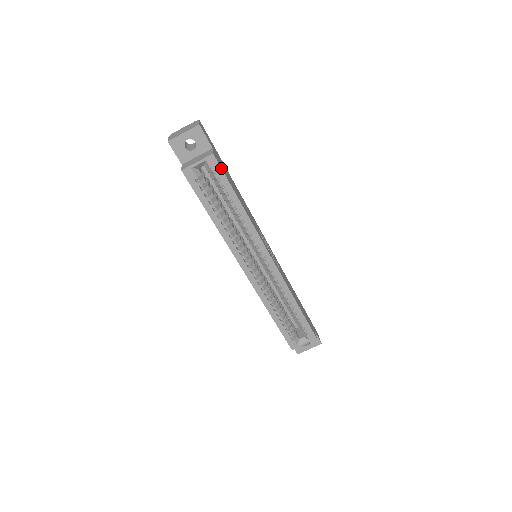
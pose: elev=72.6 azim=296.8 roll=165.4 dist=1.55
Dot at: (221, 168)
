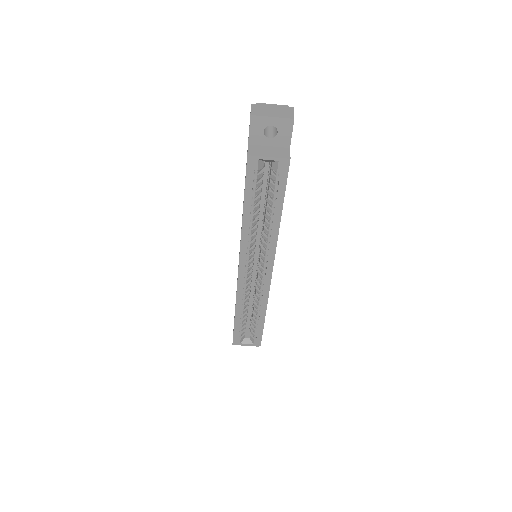
Dot at: occluded
